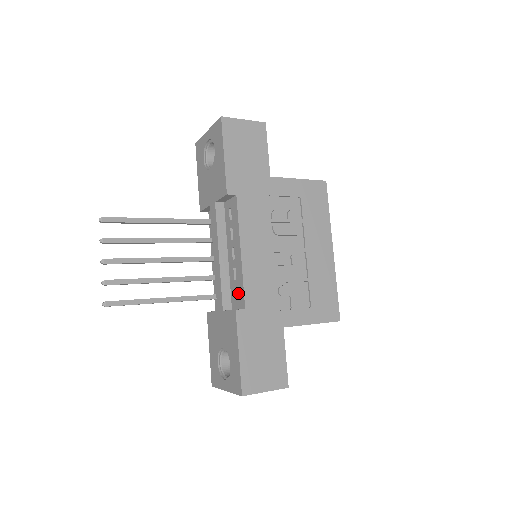
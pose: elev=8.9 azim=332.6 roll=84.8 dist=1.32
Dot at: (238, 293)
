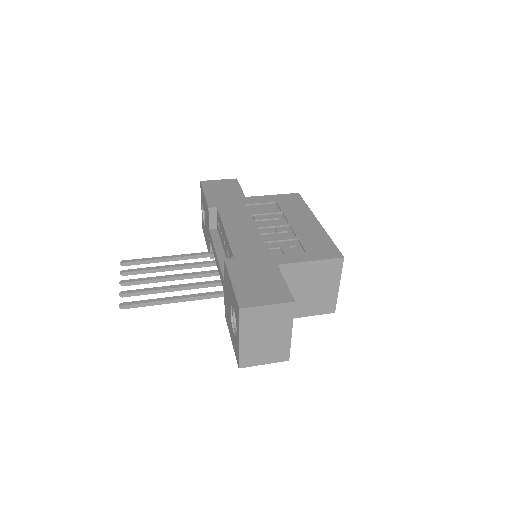
Dot at: occluded
